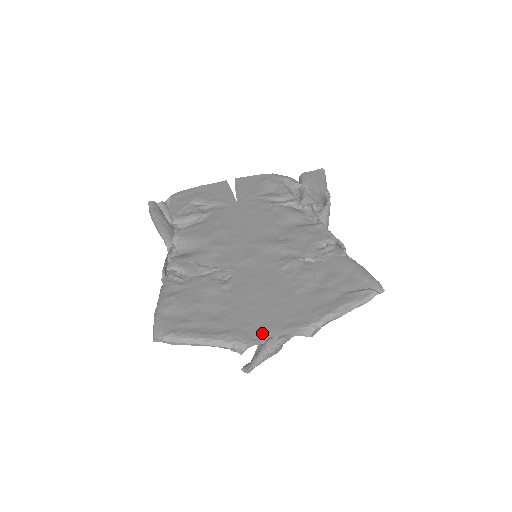
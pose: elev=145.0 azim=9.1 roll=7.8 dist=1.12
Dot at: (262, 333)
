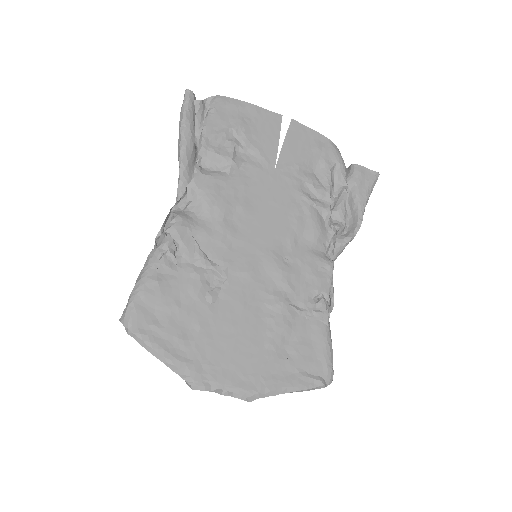
Dot at: (215, 380)
